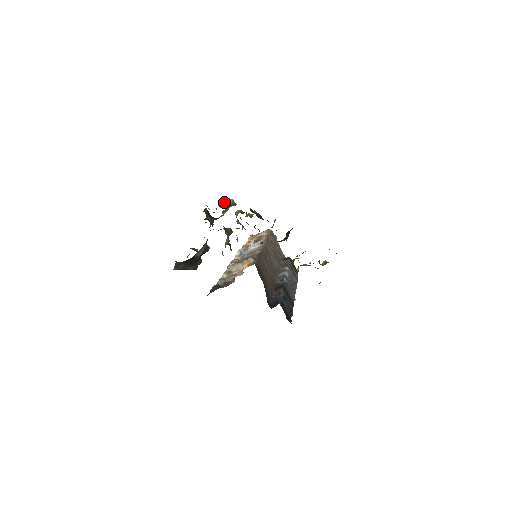
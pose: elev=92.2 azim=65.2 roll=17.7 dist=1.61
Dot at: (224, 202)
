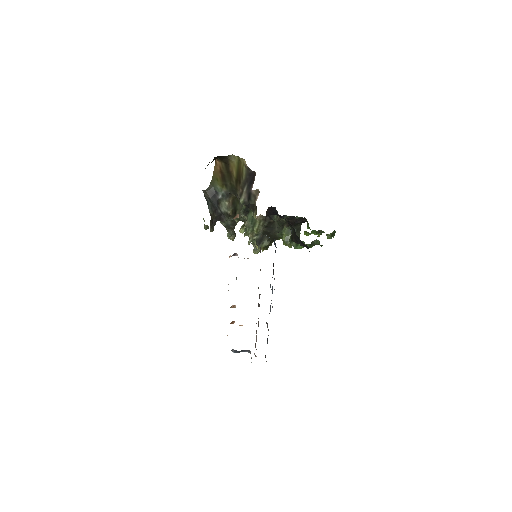
Dot at: occluded
